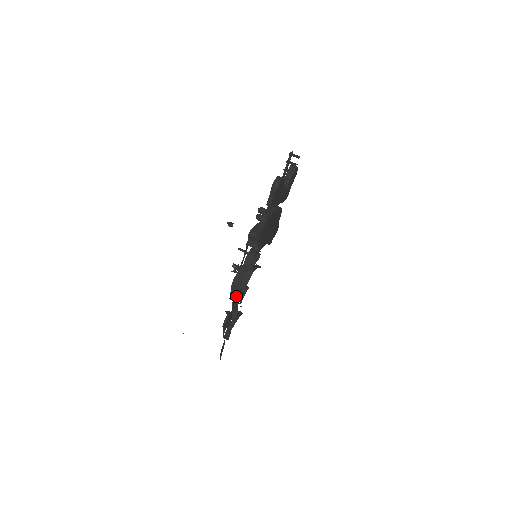
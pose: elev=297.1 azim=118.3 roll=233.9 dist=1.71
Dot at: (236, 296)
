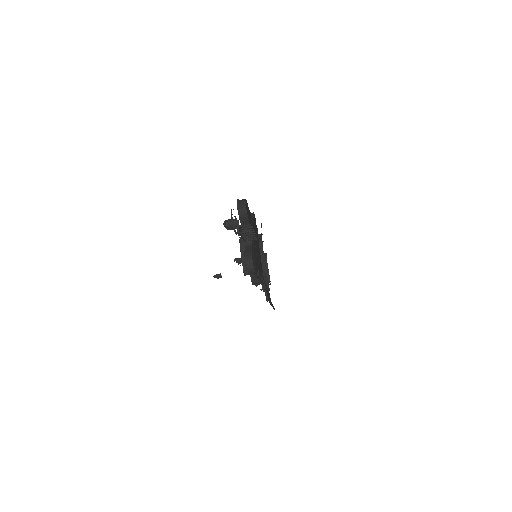
Dot at: occluded
